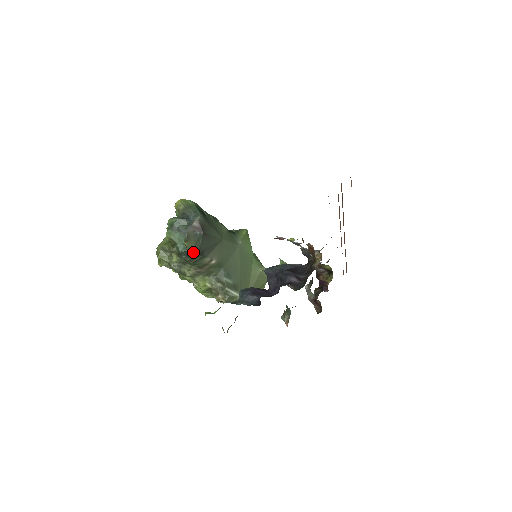
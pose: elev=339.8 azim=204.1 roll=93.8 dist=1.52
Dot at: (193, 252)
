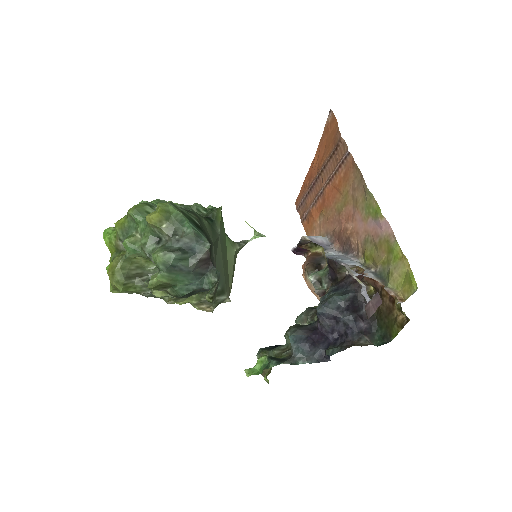
Dot at: (199, 290)
